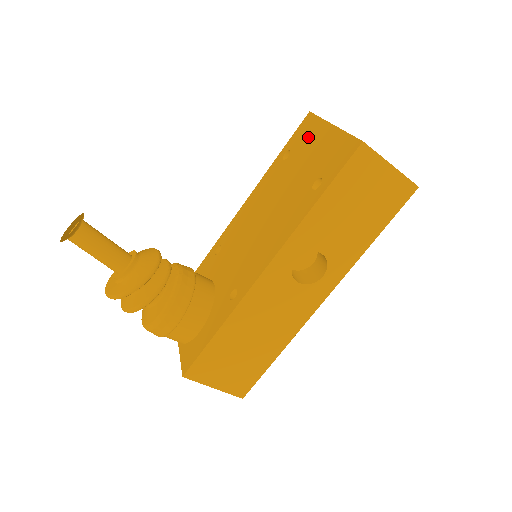
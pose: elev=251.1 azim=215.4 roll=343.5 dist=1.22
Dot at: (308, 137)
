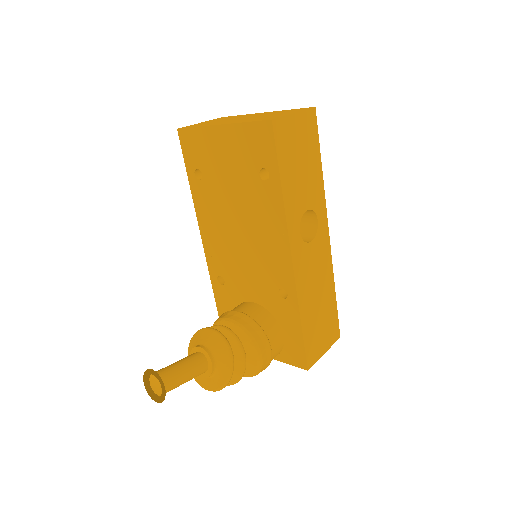
Dot at: (205, 148)
